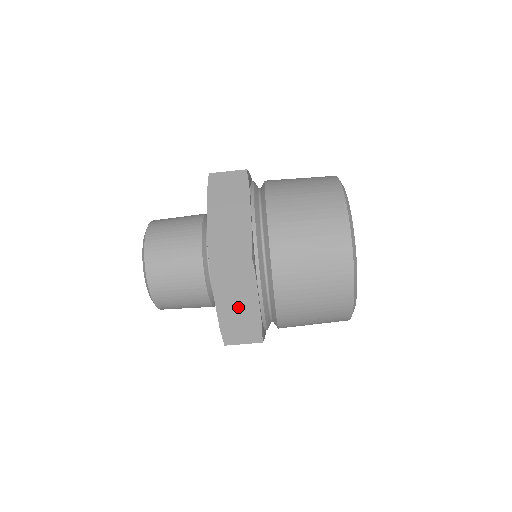
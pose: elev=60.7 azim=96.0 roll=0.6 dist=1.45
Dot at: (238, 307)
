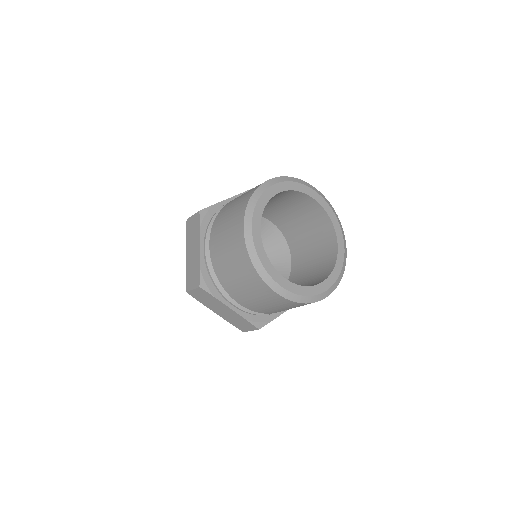
Dot at: (225, 313)
